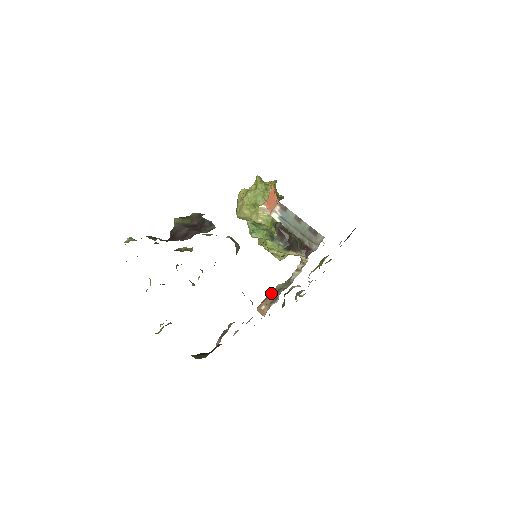
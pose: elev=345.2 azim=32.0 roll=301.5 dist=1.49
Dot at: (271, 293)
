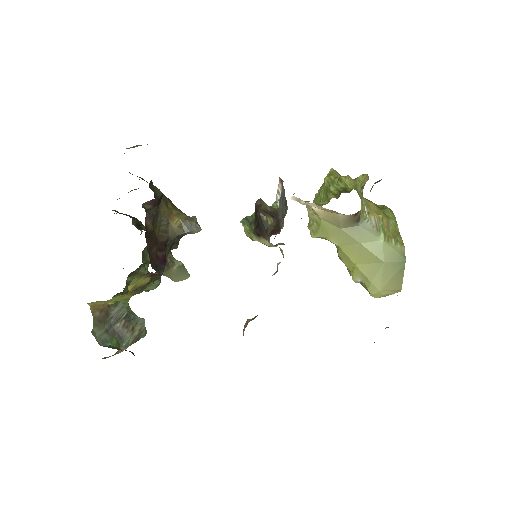
Dot at: occluded
